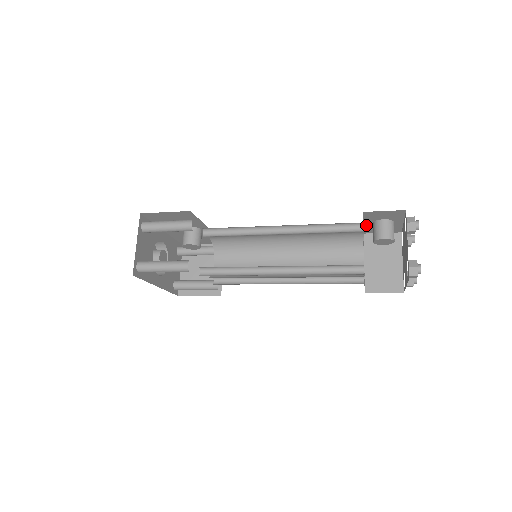
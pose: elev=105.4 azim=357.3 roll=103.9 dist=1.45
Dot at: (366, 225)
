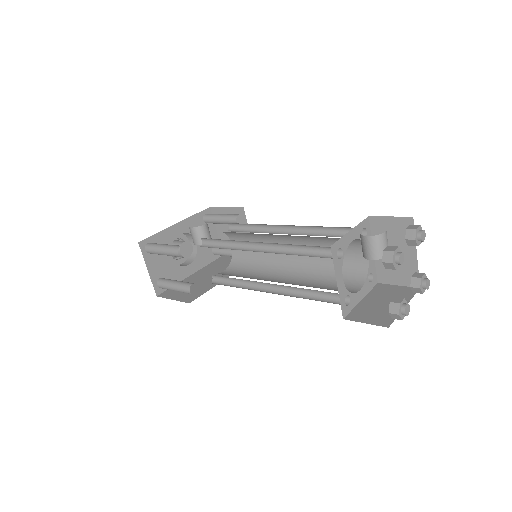
Dot at: (357, 227)
